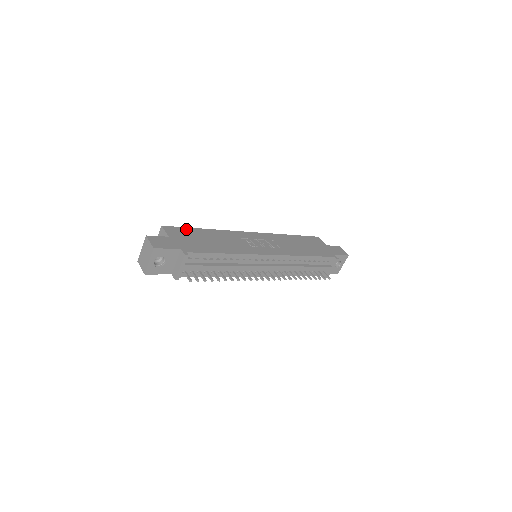
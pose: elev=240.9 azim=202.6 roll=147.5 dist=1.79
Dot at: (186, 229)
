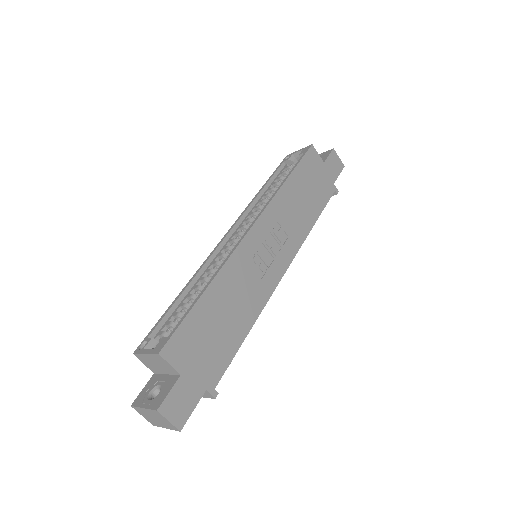
Dot at: (188, 323)
